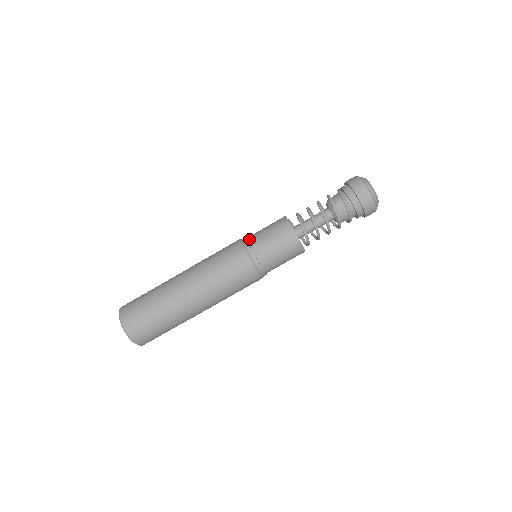
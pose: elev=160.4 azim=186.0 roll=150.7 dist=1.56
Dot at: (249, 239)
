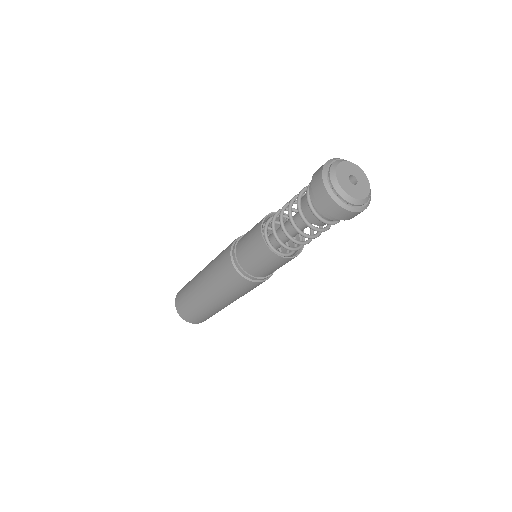
Dot at: (237, 255)
